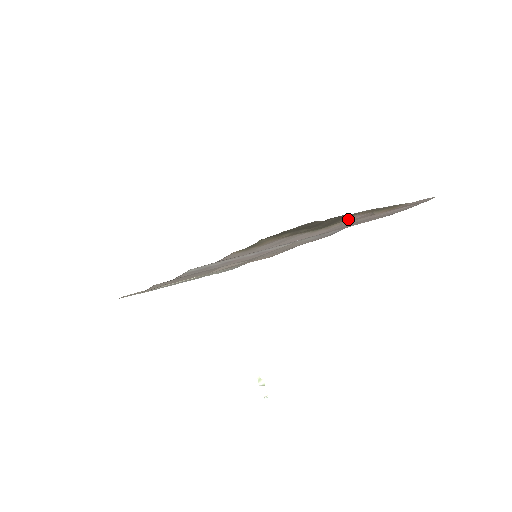
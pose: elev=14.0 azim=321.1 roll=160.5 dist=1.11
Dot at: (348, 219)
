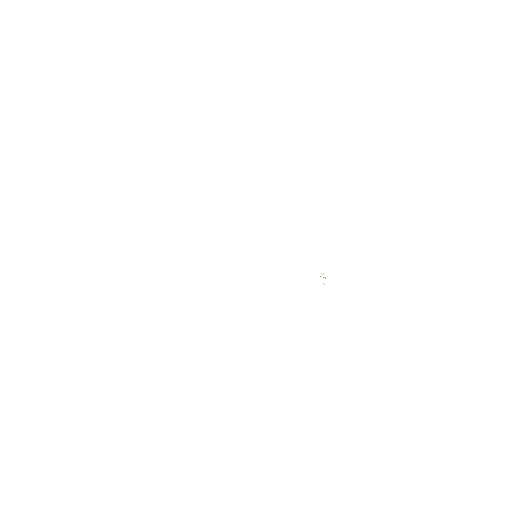
Dot at: occluded
